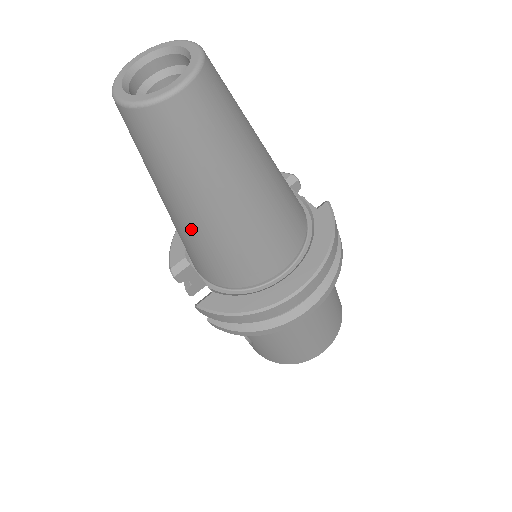
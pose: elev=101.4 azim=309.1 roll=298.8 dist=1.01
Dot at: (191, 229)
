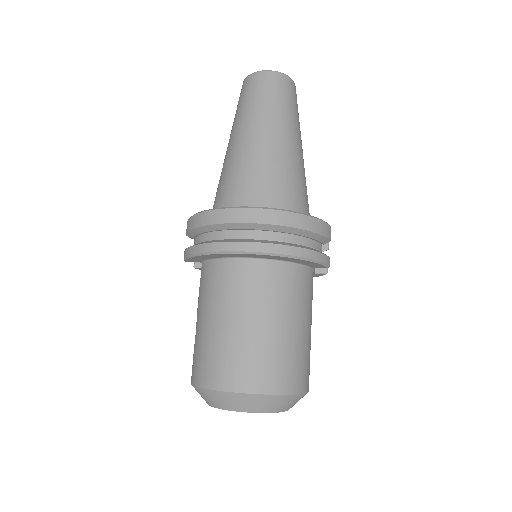
Dot at: (226, 158)
